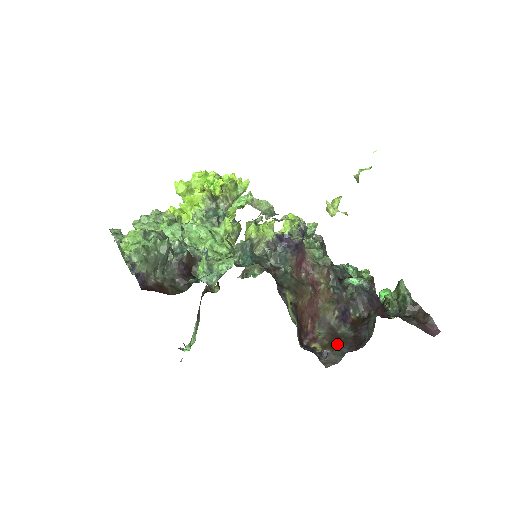
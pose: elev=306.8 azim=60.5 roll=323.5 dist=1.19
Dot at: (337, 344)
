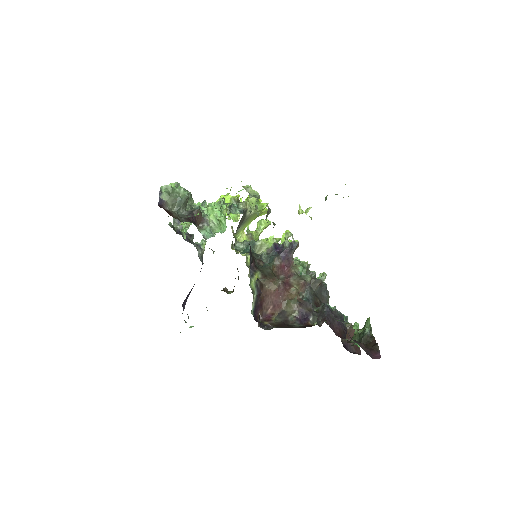
Dot at: (282, 326)
